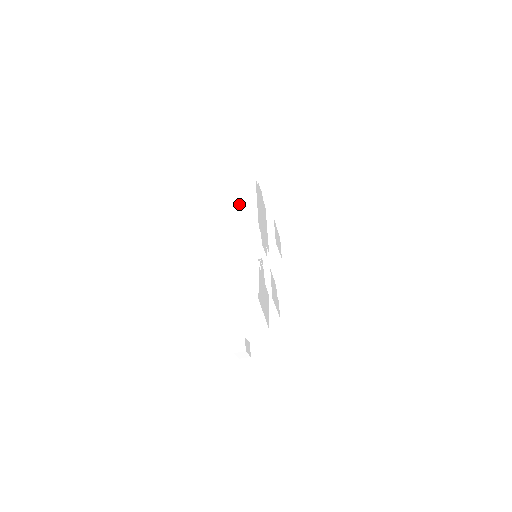
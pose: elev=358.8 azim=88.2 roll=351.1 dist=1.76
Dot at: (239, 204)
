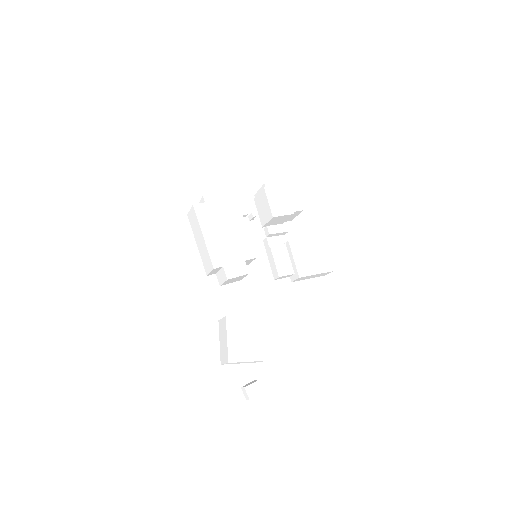
Dot at: (198, 241)
